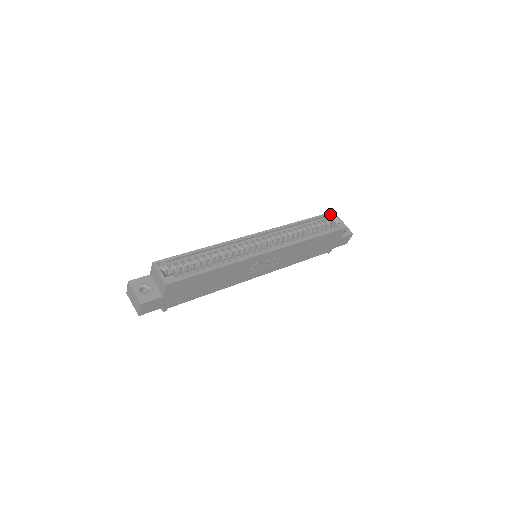
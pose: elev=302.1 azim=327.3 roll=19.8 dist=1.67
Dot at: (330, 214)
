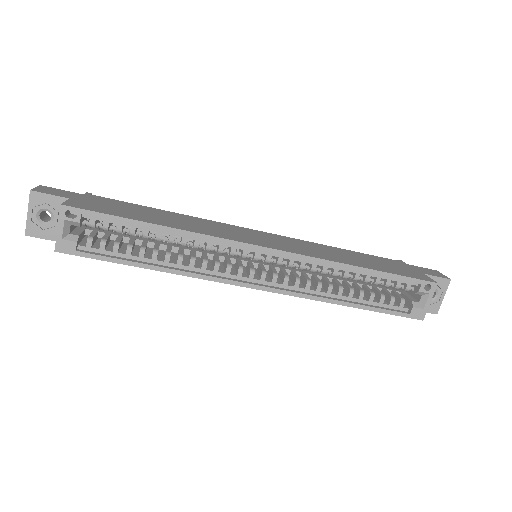
Dot at: (428, 282)
